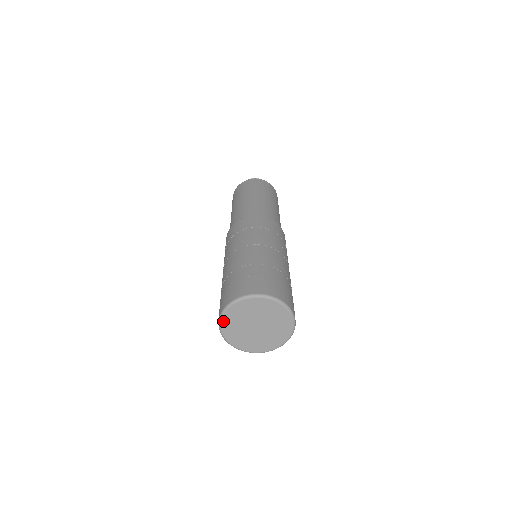
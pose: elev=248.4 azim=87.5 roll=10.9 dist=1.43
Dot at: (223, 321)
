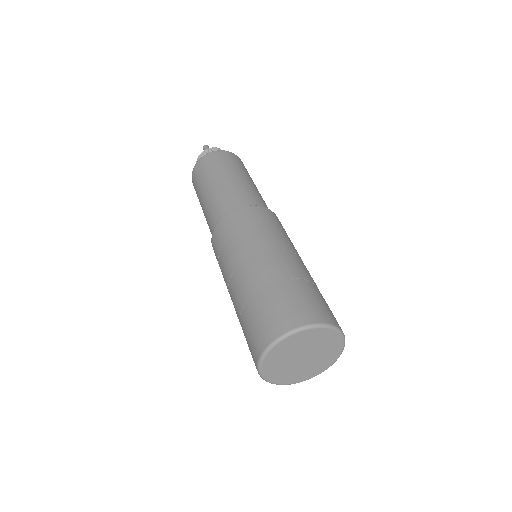
Dot at: (268, 379)
